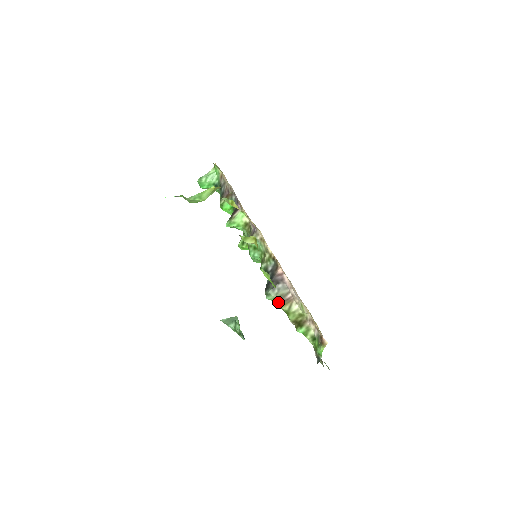
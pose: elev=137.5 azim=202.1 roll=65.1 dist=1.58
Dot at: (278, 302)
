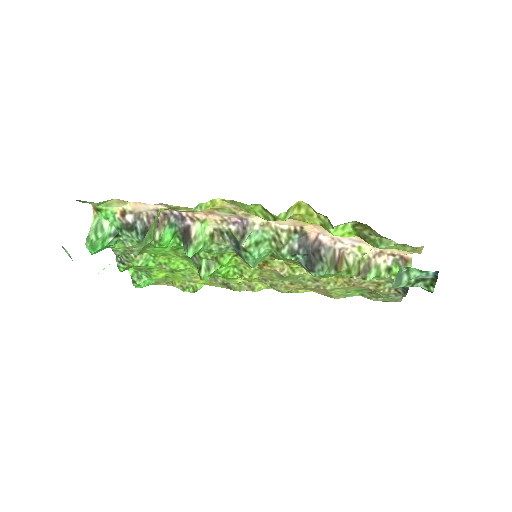
Dot at: (334, 268)
